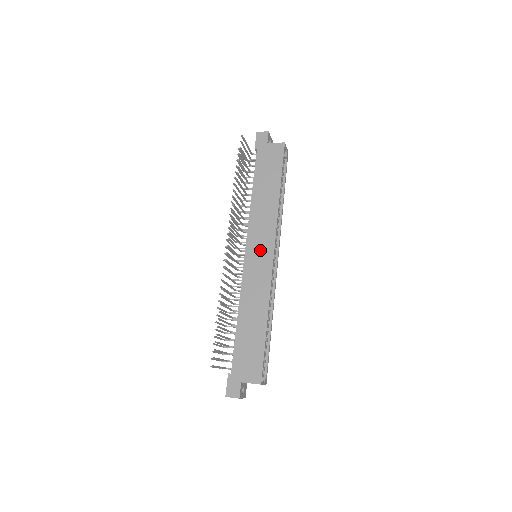
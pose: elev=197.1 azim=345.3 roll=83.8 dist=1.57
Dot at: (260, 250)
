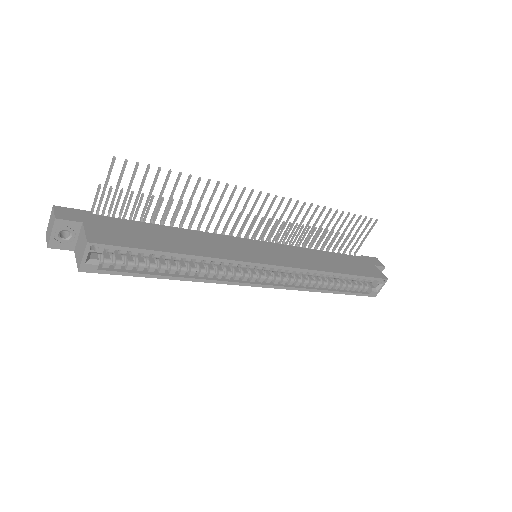
Dot at: (268, 253)
